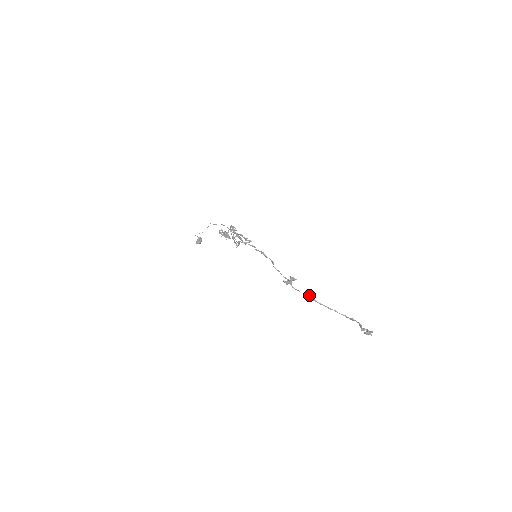
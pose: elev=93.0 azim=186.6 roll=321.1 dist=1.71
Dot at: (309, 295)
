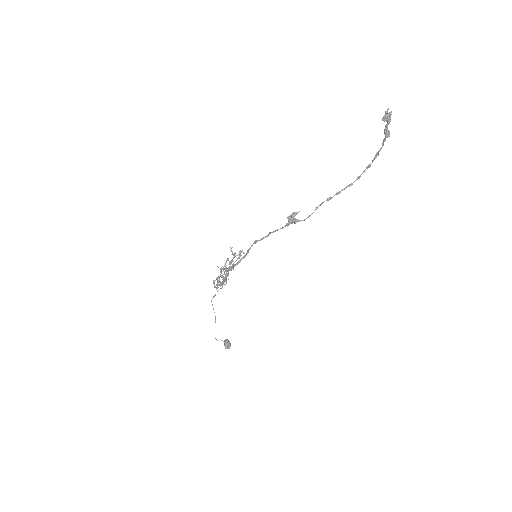
Dot at: (321, 203)
